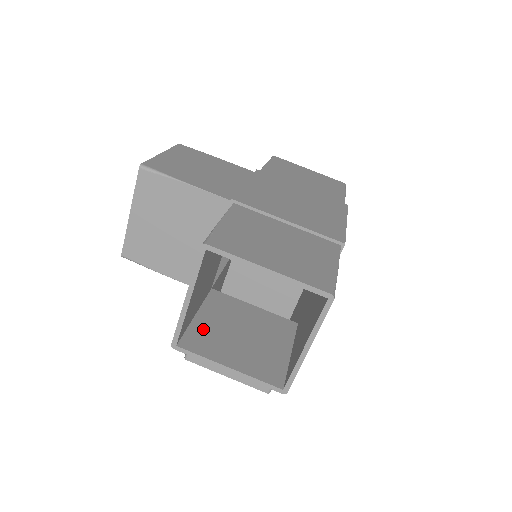
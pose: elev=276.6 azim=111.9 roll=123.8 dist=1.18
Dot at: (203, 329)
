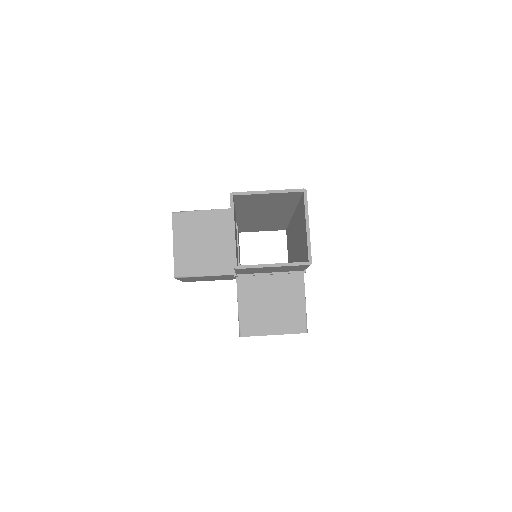
Dot at: occluded
